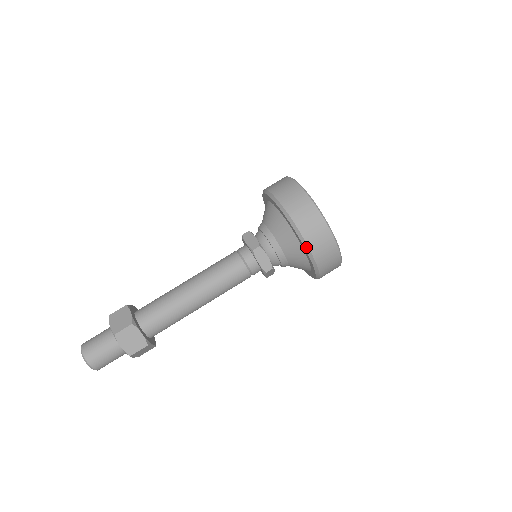
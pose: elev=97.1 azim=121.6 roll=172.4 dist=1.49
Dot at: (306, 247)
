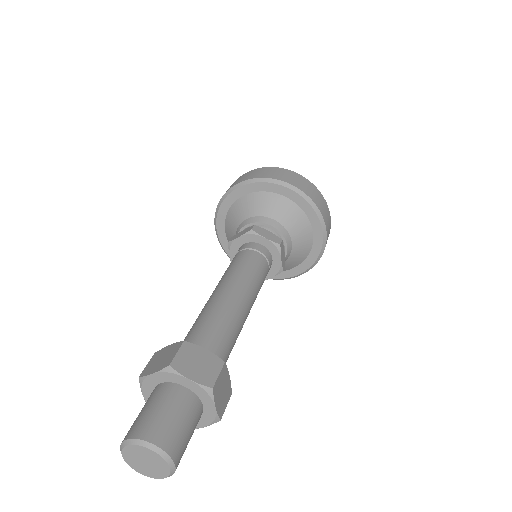
Dot at: (237, 186)
